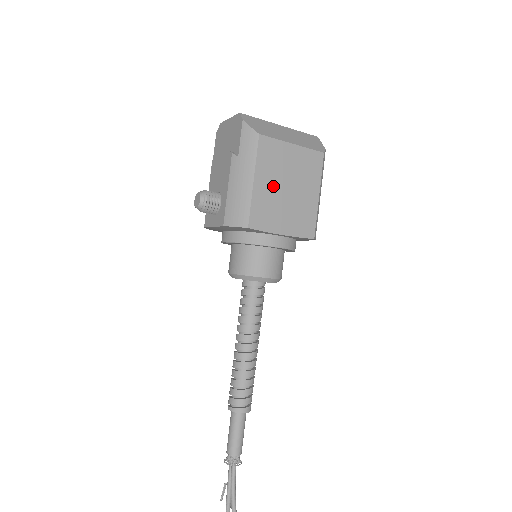
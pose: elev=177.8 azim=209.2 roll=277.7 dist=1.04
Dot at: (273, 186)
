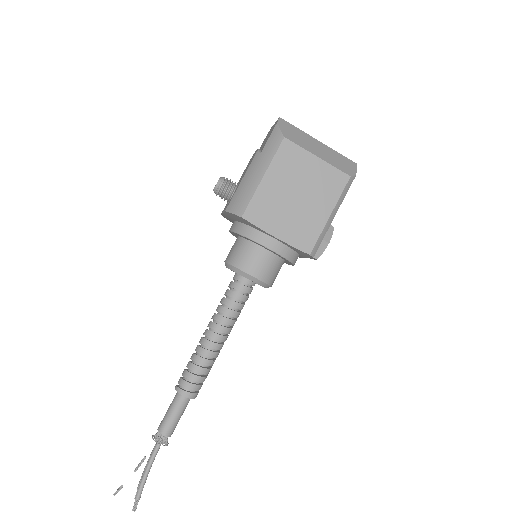
Dot at: (282, 189)
